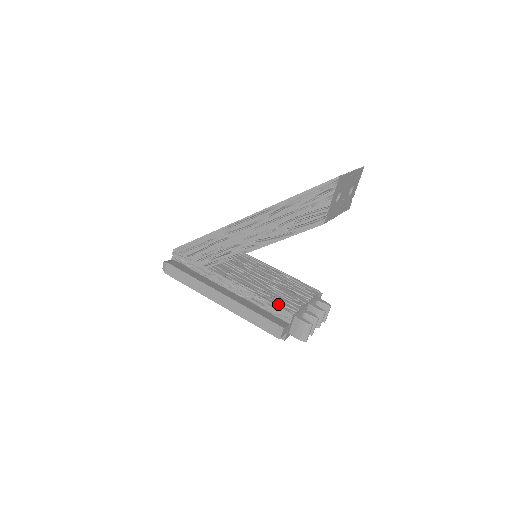
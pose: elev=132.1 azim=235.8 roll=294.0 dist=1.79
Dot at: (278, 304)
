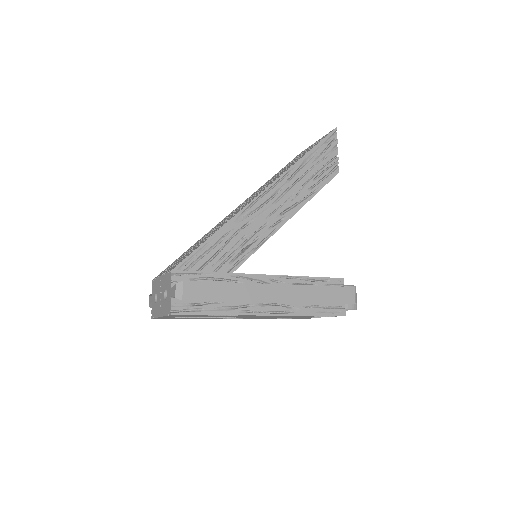
Dot at: (323, 278)
